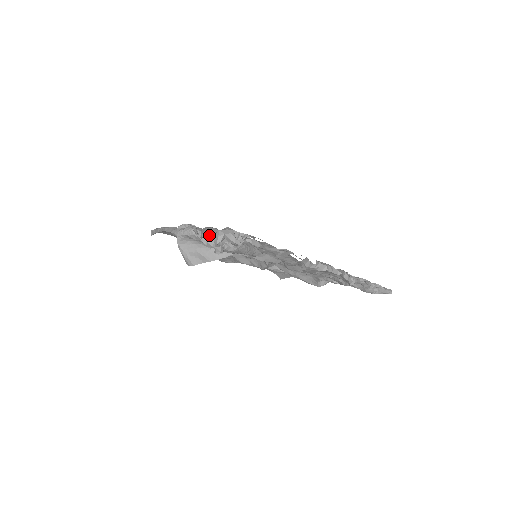
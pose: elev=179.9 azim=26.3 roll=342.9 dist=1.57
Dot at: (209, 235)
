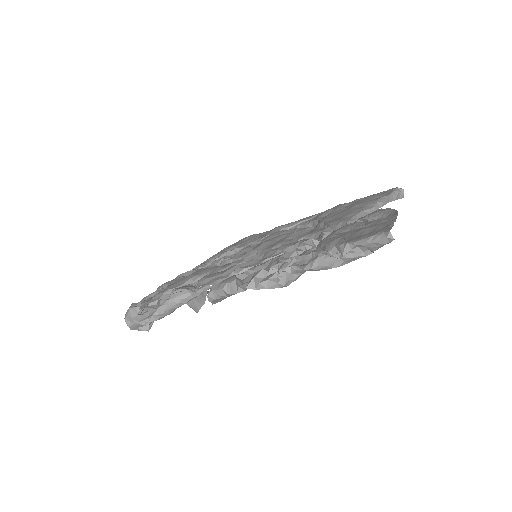
Dot at: occluded
